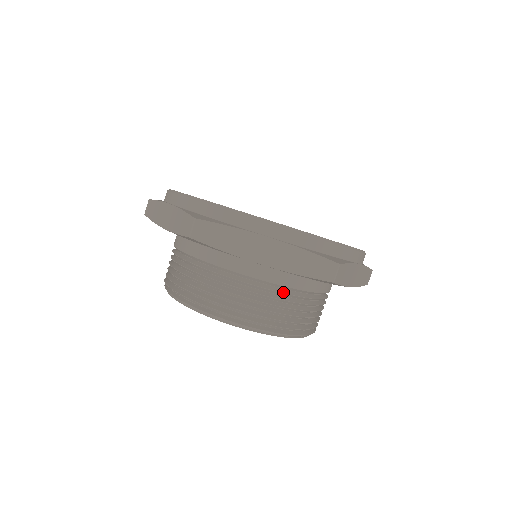
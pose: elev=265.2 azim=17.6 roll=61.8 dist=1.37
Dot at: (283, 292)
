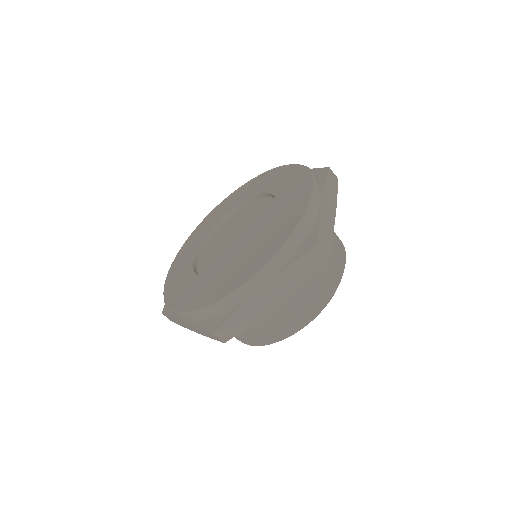
Dot at: occluded
